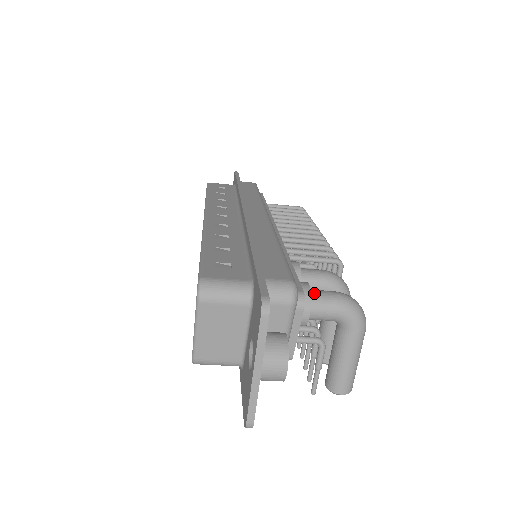
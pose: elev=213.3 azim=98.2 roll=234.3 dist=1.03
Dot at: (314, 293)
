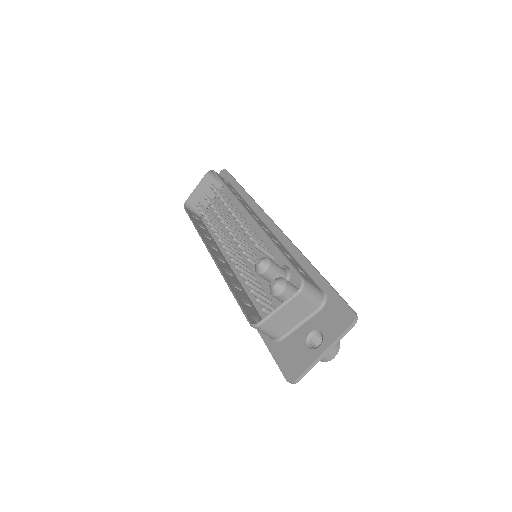
Dot at: occluded
